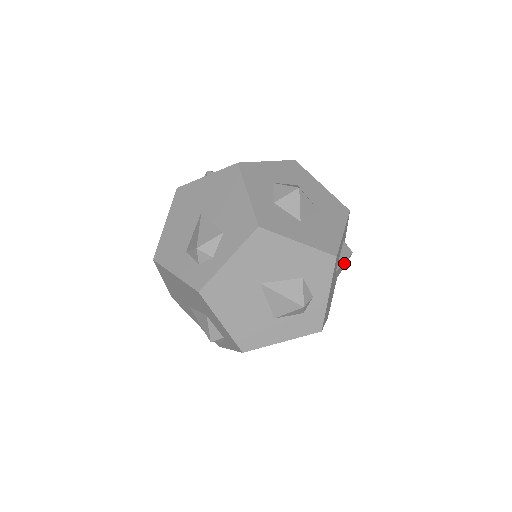
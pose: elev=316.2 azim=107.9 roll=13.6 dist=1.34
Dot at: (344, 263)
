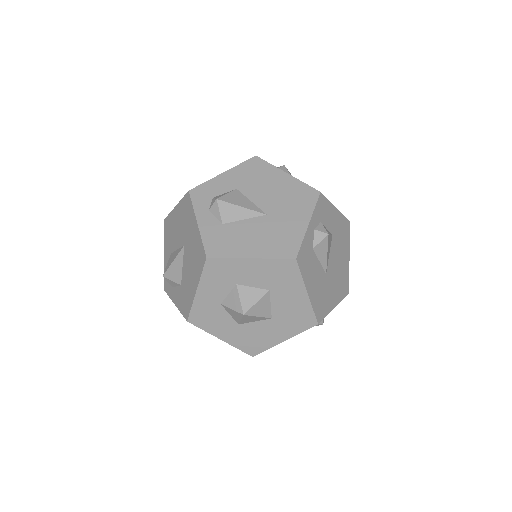
Dot at: occluded
